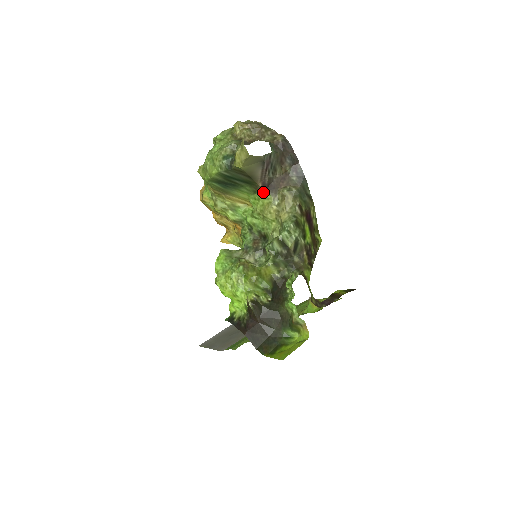
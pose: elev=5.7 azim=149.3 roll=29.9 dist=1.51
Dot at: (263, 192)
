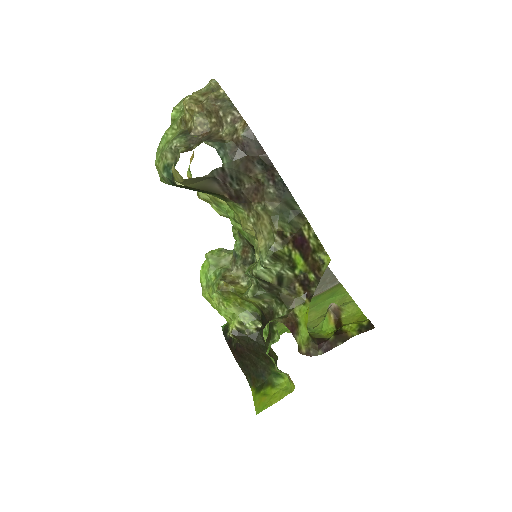
Dot at: (234, 203)
